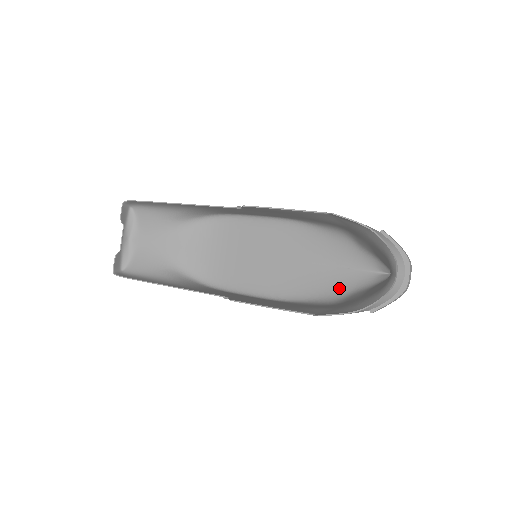
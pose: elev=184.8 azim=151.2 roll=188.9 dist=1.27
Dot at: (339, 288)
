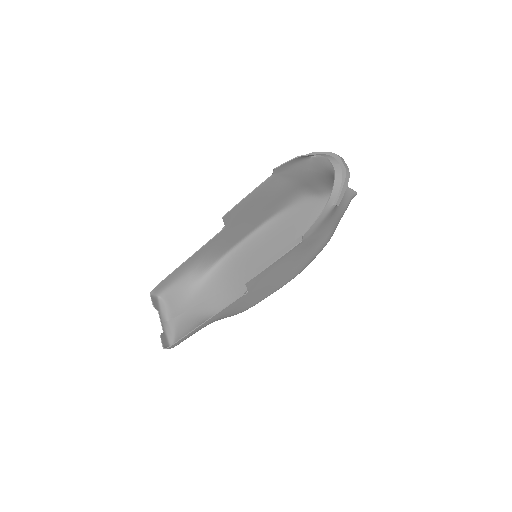
Dot at: occluded
